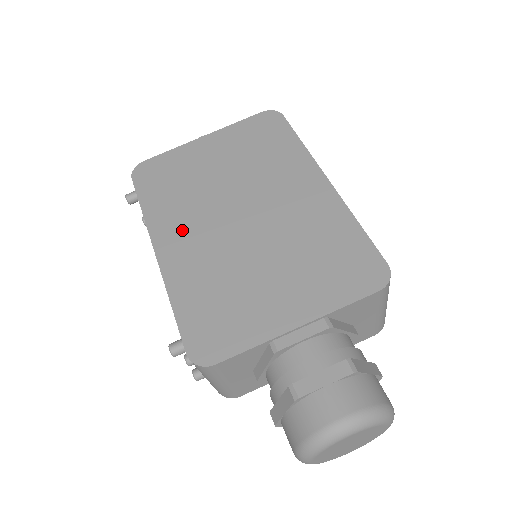
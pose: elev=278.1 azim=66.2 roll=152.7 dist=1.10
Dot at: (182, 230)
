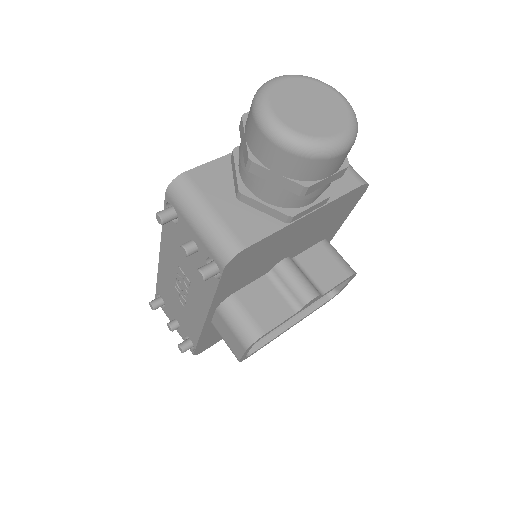
Dot at: occluded
